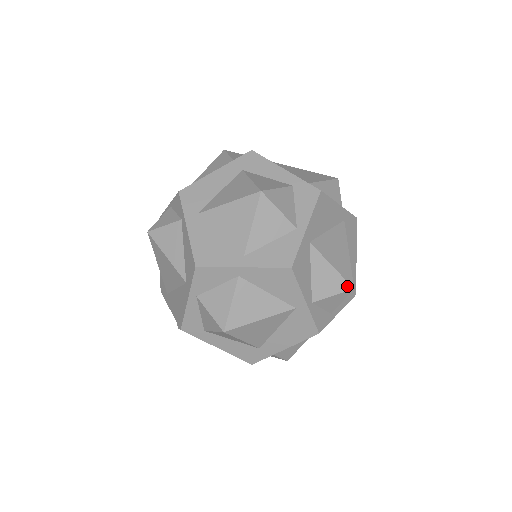
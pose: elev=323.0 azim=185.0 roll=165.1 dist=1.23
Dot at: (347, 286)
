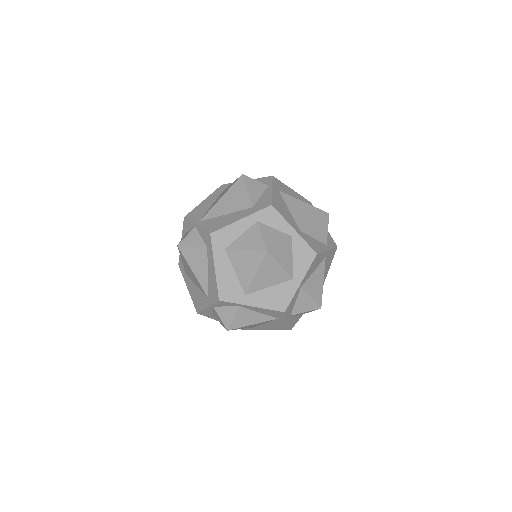
Dot at: (327, 217)
